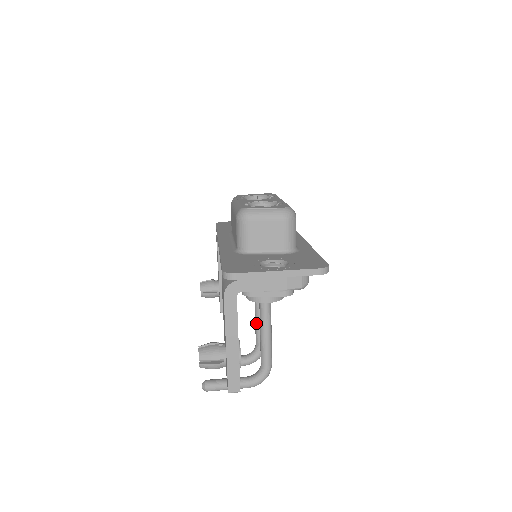
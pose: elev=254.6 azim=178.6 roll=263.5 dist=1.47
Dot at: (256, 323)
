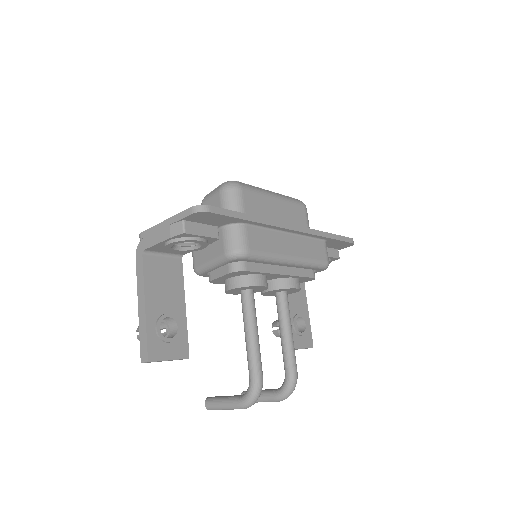
Dot at: (281, 343)
